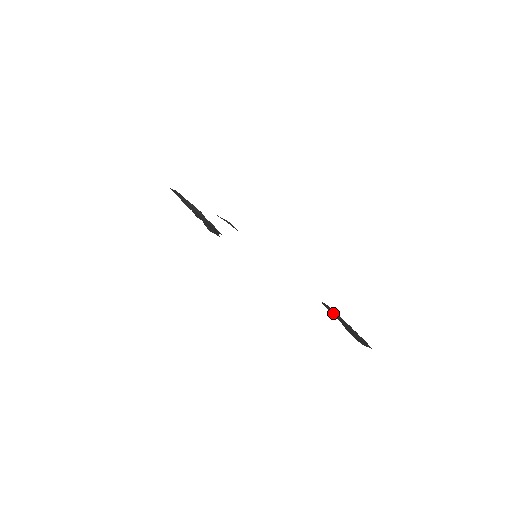
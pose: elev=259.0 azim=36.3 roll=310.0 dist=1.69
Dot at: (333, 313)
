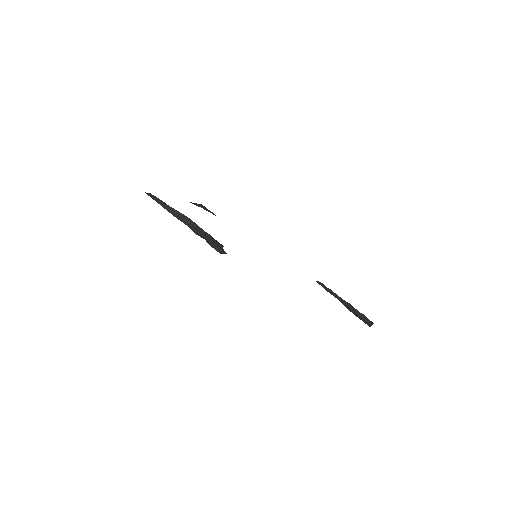
Dot at: (331, 293)
